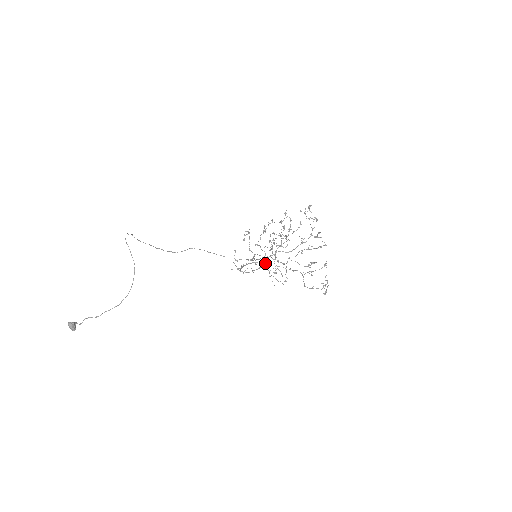
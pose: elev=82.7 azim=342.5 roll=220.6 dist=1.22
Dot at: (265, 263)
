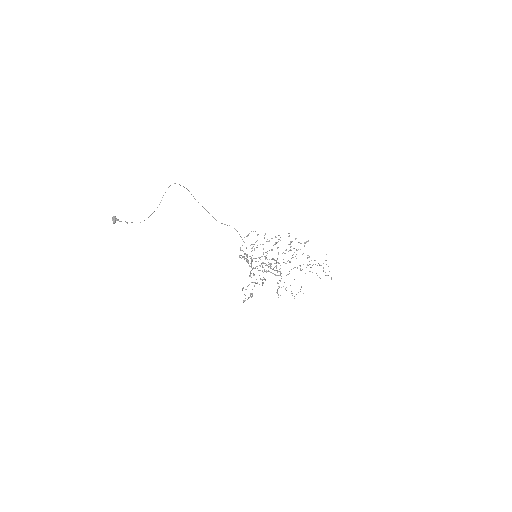
Dot at: occluded
